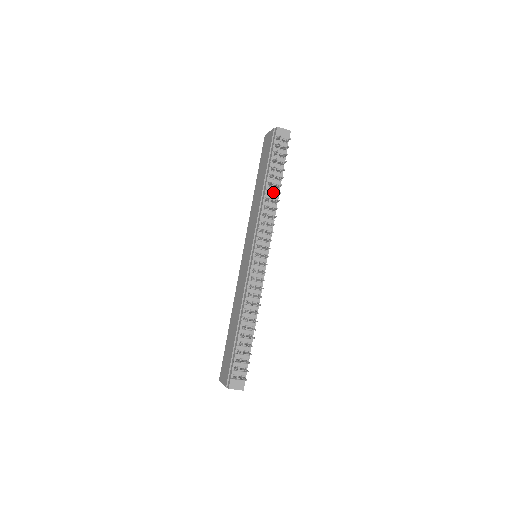
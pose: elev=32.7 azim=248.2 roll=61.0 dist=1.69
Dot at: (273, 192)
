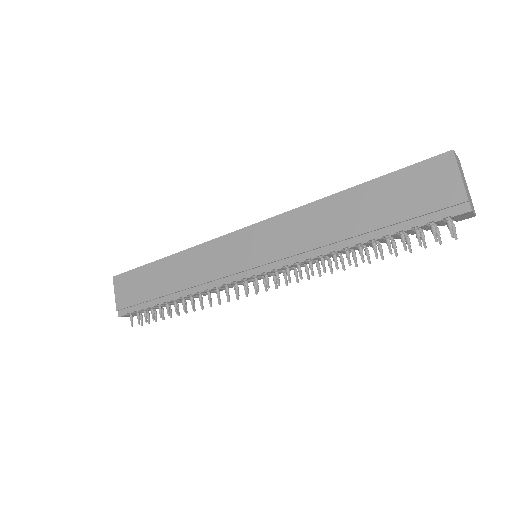
Dot at: (353, 249)
